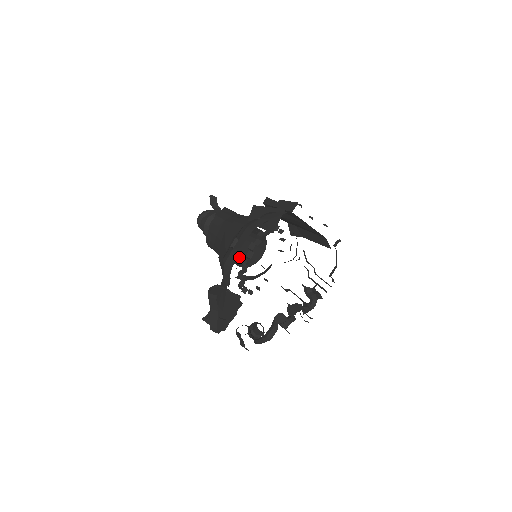
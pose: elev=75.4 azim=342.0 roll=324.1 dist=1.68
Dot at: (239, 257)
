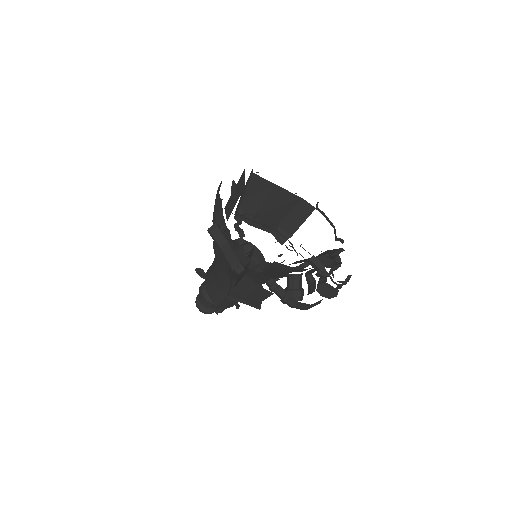
Dot at: occluded
